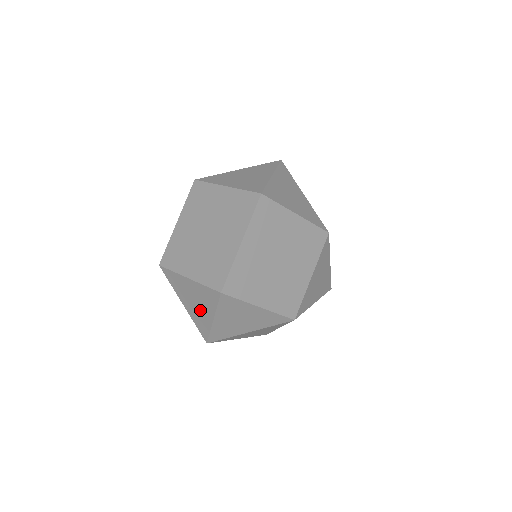
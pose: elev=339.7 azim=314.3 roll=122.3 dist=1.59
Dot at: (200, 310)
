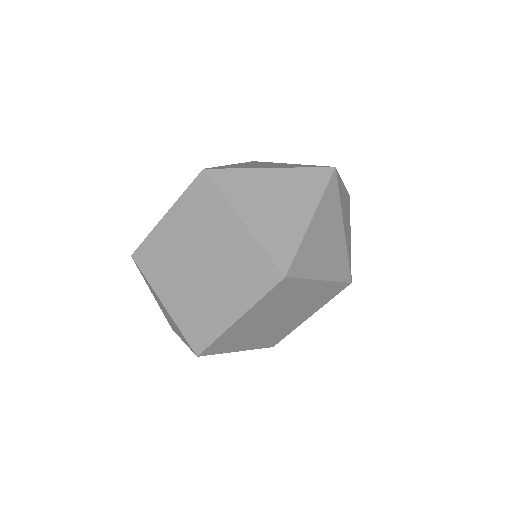
Dot at: (171, 322)
